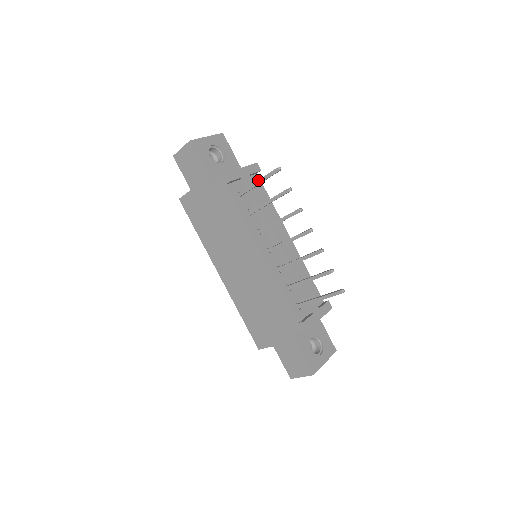
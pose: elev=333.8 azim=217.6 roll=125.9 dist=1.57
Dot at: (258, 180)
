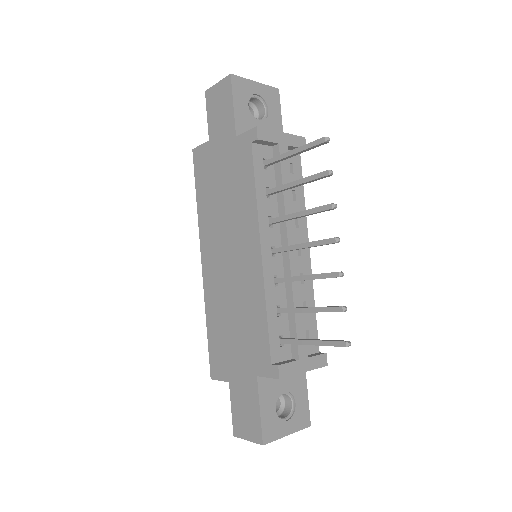
Dot at: (294, 149)
